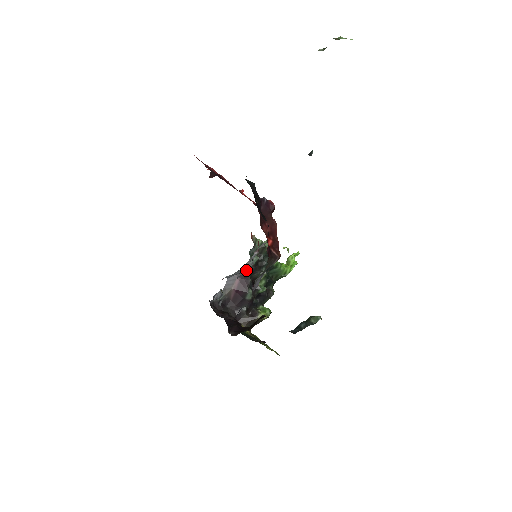
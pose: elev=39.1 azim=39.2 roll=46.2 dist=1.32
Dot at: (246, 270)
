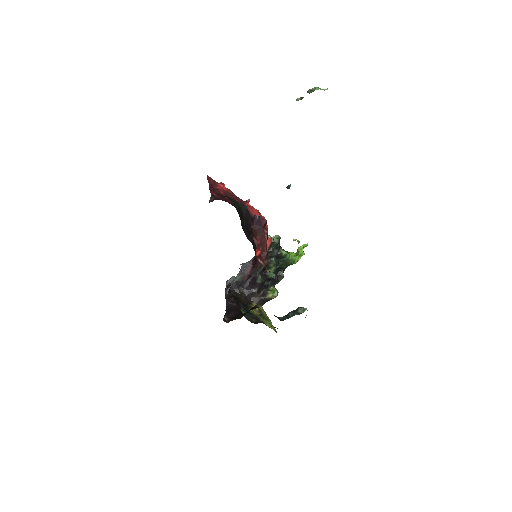
Dot at: occluded
